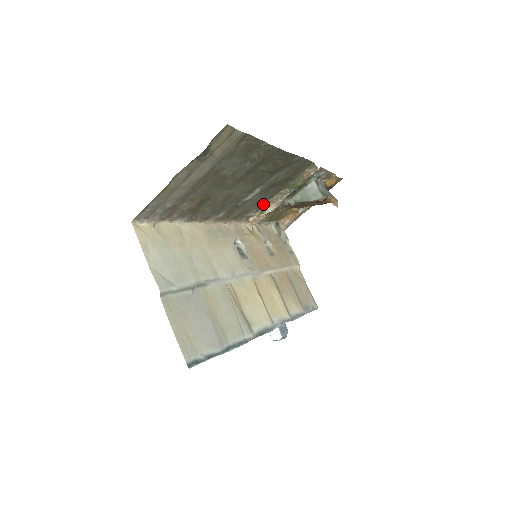
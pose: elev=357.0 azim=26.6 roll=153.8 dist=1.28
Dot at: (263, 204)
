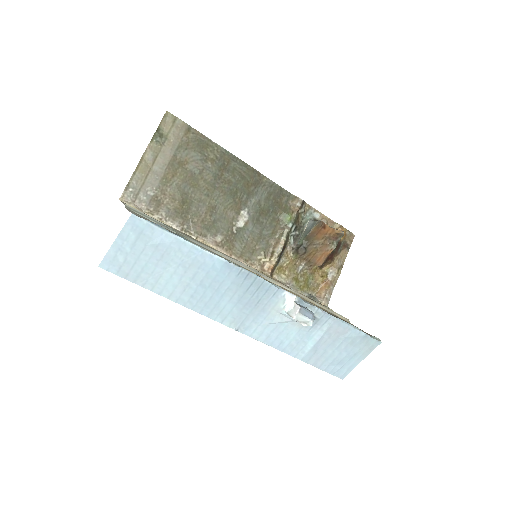
Dot at: (269, 247)
